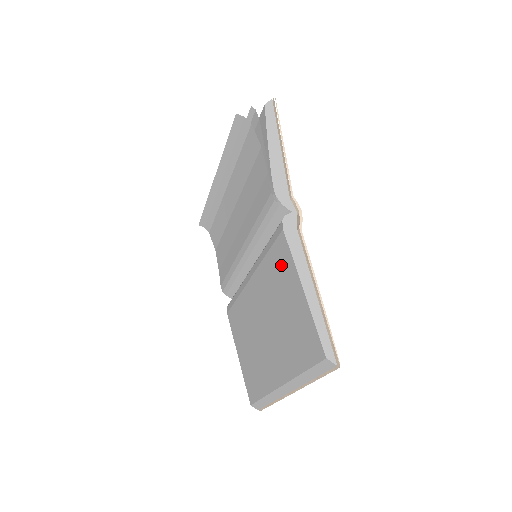
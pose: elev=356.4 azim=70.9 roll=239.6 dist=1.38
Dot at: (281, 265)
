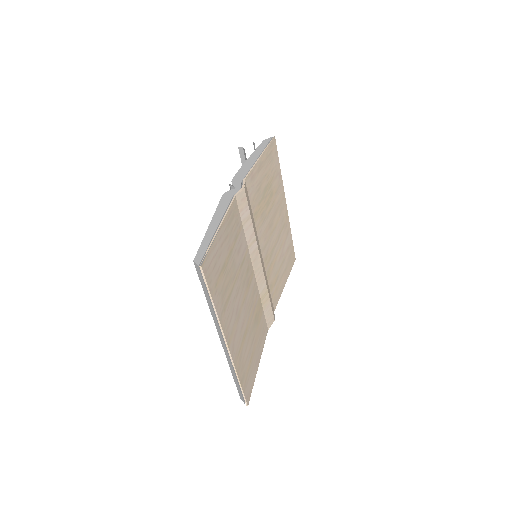
Dot at: occluded
